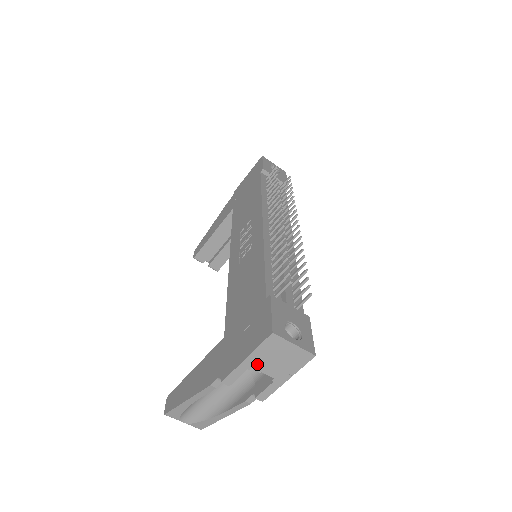
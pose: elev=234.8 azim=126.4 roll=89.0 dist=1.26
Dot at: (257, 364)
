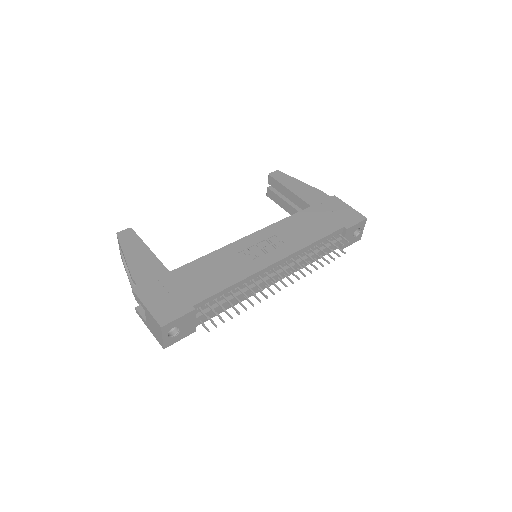
Dot at: (147, 314)
